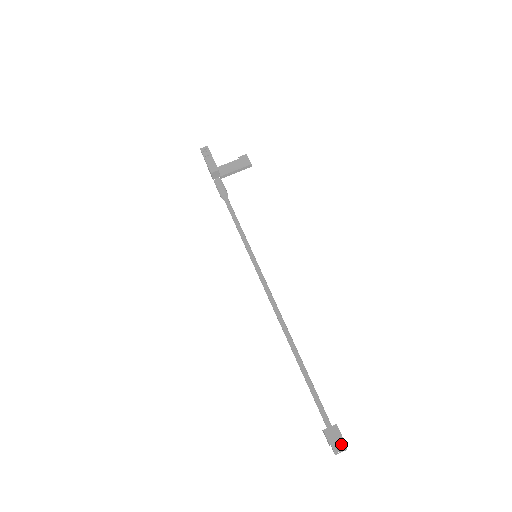
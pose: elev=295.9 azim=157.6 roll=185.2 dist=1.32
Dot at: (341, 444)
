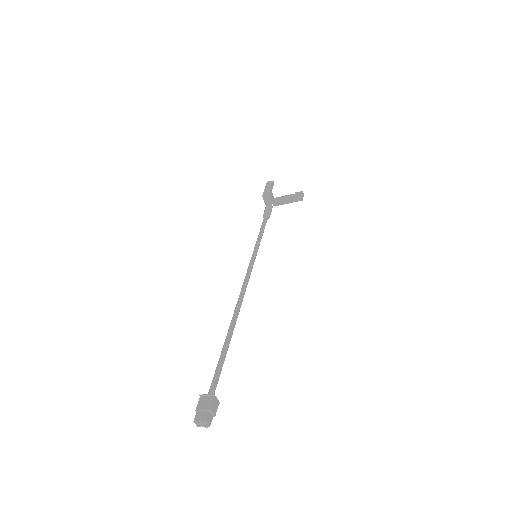
Dot at: (205, 414)
